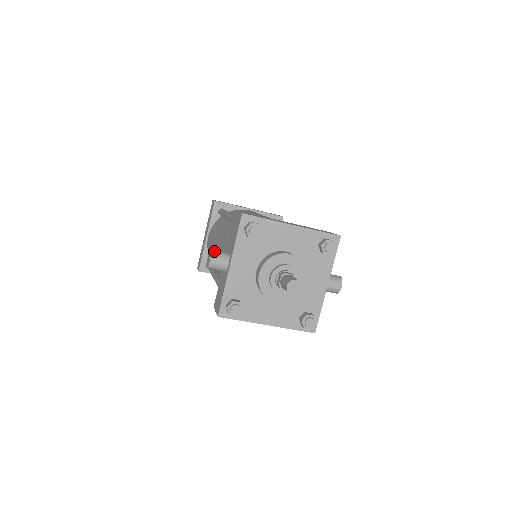
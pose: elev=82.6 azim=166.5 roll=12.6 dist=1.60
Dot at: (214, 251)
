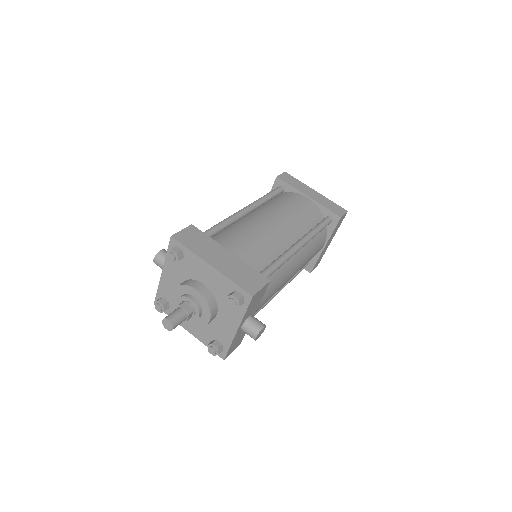
Dot at: (161, 253)
